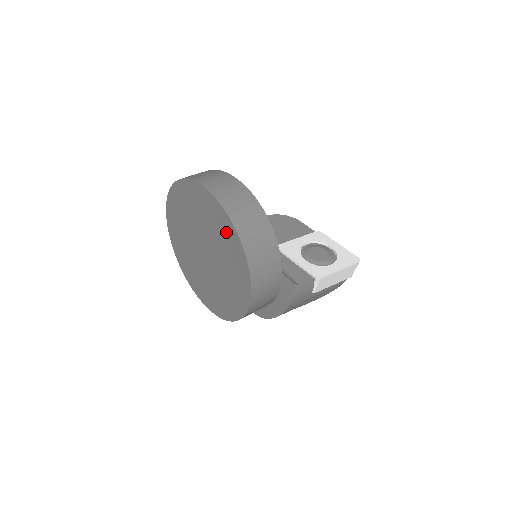
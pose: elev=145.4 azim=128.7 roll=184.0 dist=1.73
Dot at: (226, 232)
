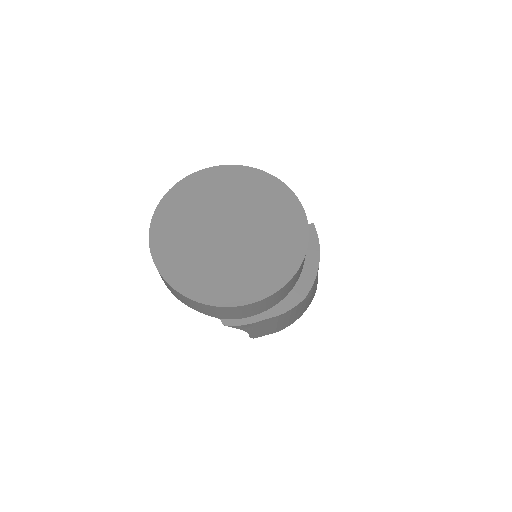
Dot at: (252, 182)
